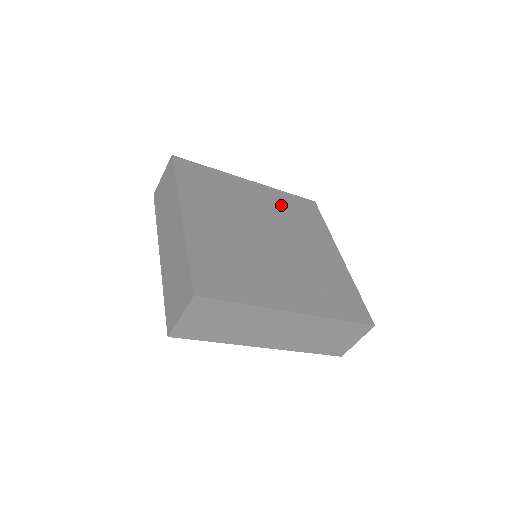
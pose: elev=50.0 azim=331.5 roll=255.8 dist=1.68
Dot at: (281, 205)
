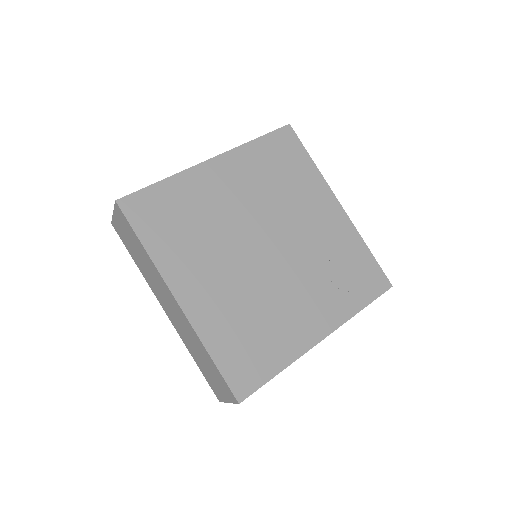
Dot at: (259, 173)
